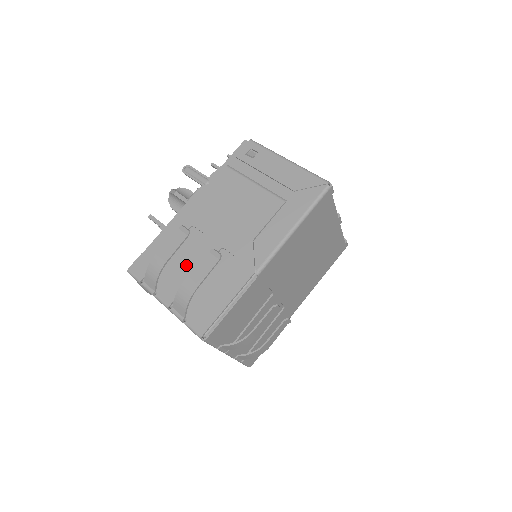
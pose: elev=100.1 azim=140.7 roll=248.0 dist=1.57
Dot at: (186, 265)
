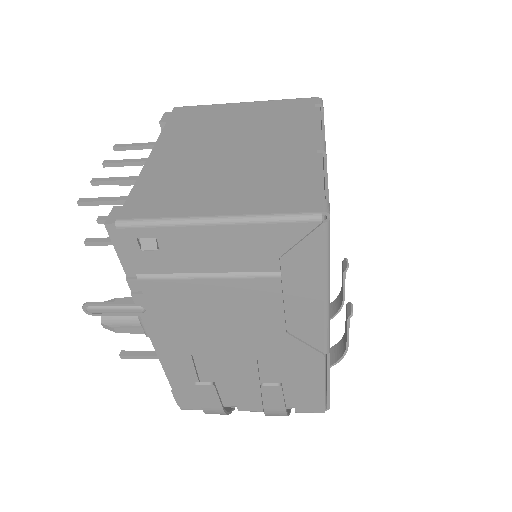
Dot at: (236, 383)
